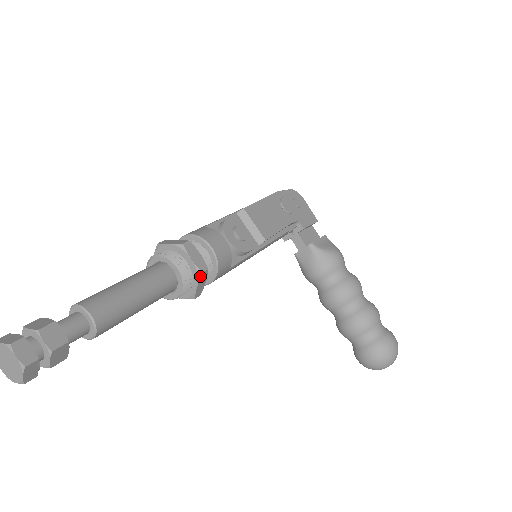
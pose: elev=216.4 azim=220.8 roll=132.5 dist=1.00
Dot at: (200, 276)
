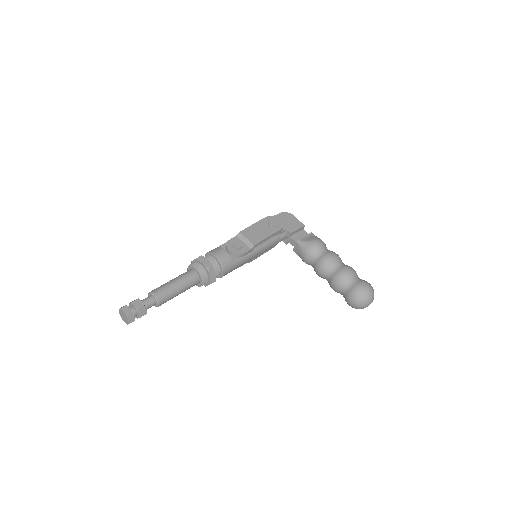
Dot at: (209, 270)
